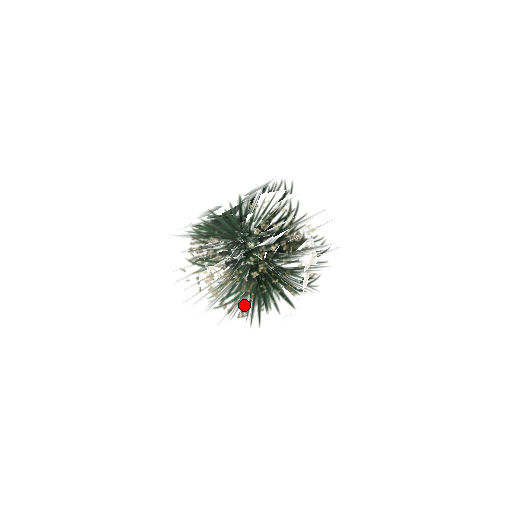
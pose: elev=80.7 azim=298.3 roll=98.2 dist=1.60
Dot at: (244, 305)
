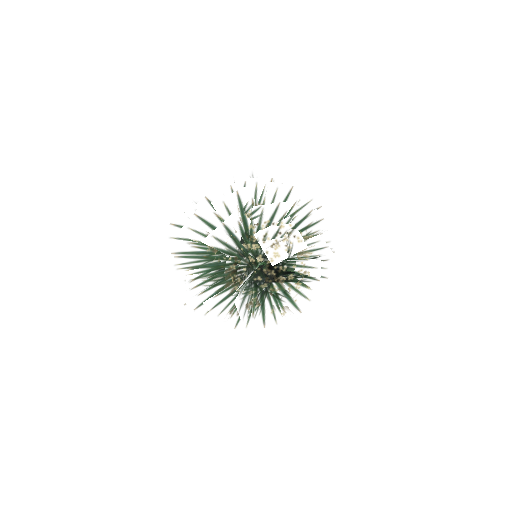
Dot at: (212, 291)
